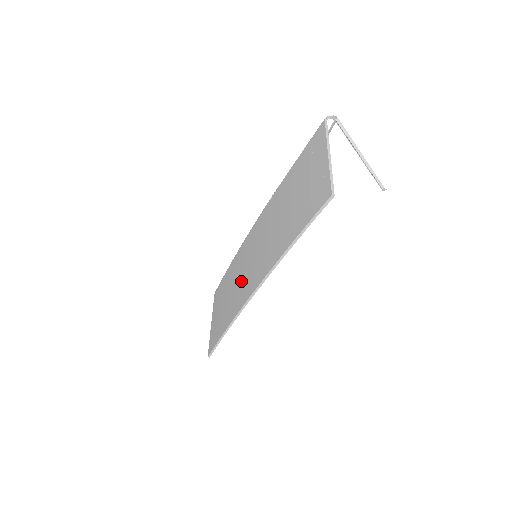
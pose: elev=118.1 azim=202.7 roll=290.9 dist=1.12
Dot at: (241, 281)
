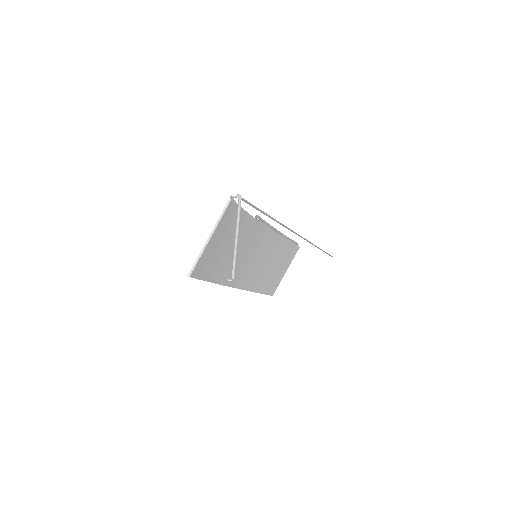
Dot at: (255, 267)
